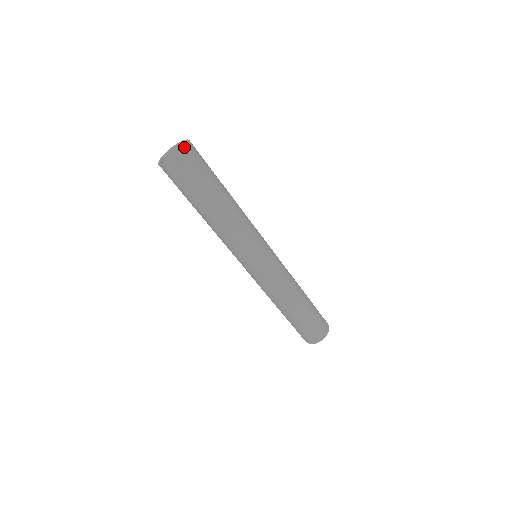
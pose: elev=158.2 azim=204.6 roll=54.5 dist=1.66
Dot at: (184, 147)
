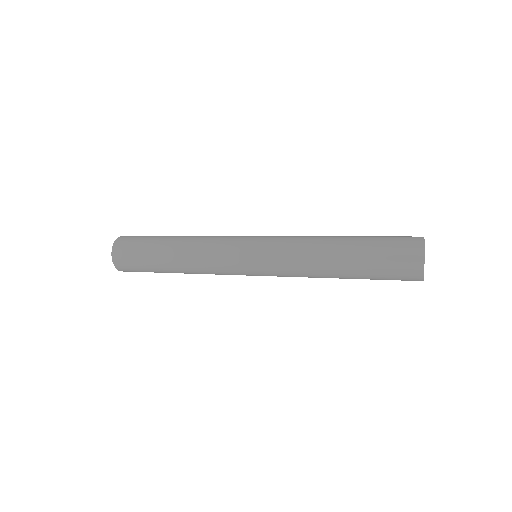
Dot at: occluded
